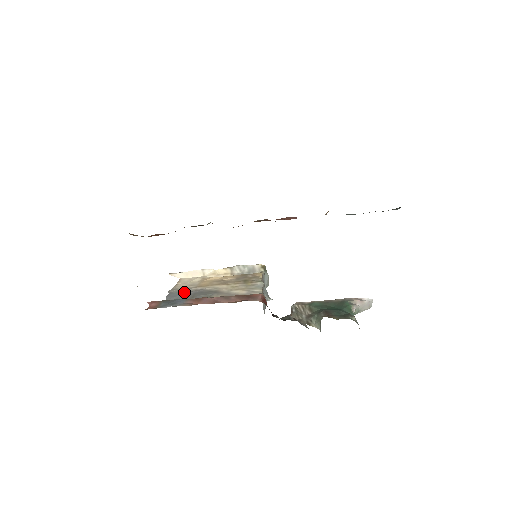
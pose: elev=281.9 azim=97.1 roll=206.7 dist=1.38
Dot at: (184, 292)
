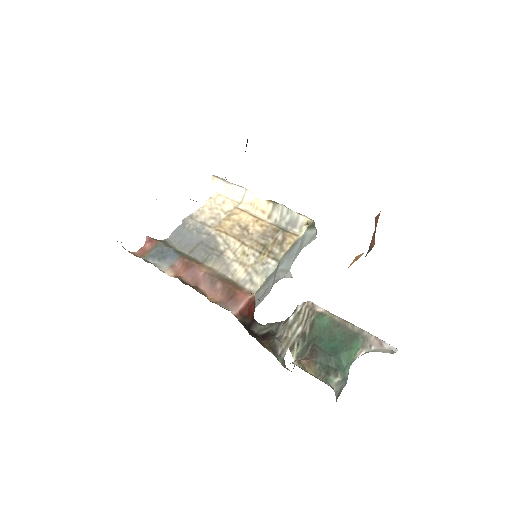
Dot at: (194, 232)
